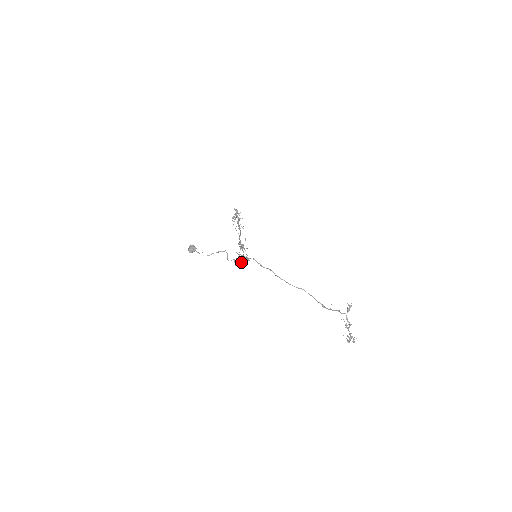
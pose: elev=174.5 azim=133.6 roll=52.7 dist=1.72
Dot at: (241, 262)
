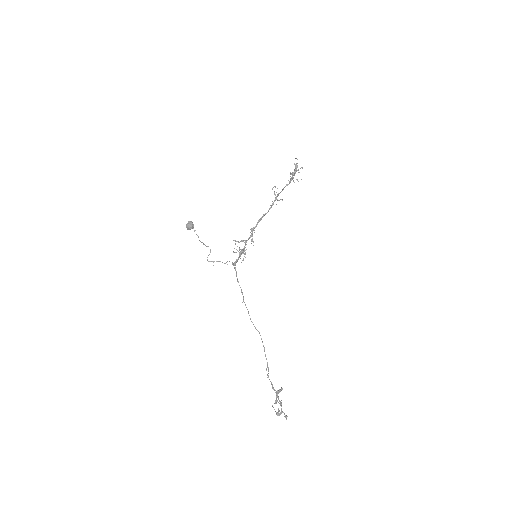
Dot at: (245, 253)
